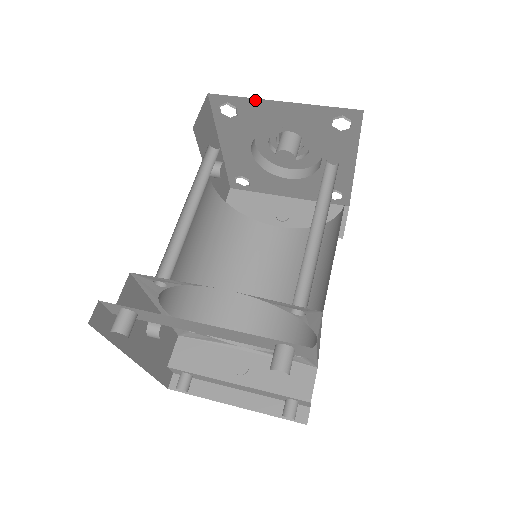
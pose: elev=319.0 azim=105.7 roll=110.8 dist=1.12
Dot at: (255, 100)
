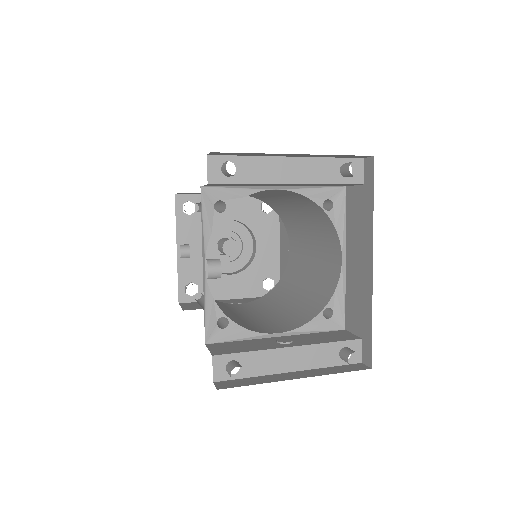
Dot at: occluded
